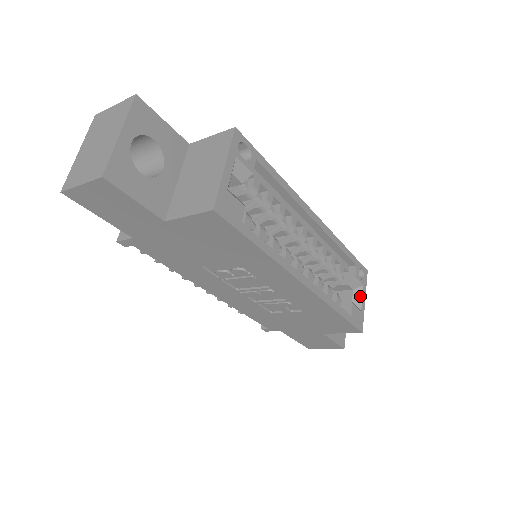
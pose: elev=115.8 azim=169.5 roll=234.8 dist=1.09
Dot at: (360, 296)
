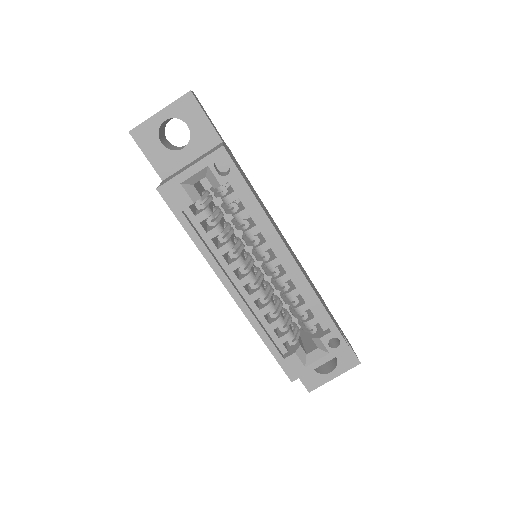
Dot at: (317, 357)
